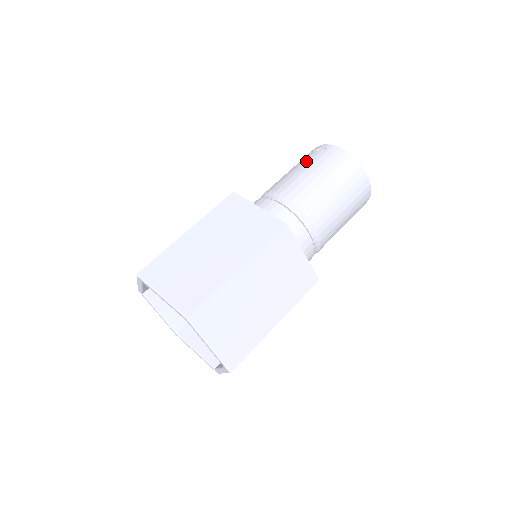
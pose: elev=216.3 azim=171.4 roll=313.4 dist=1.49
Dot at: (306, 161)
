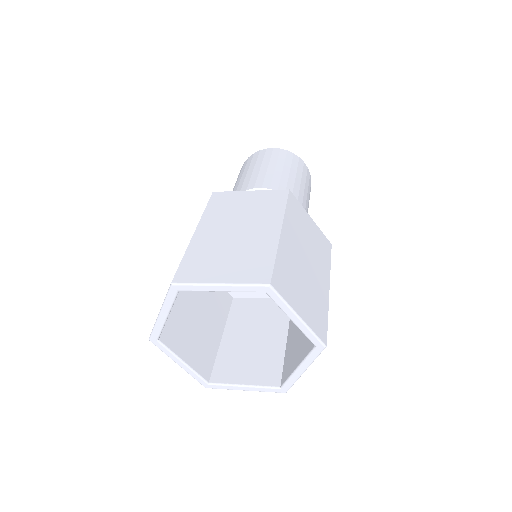
Dot at: occluded
